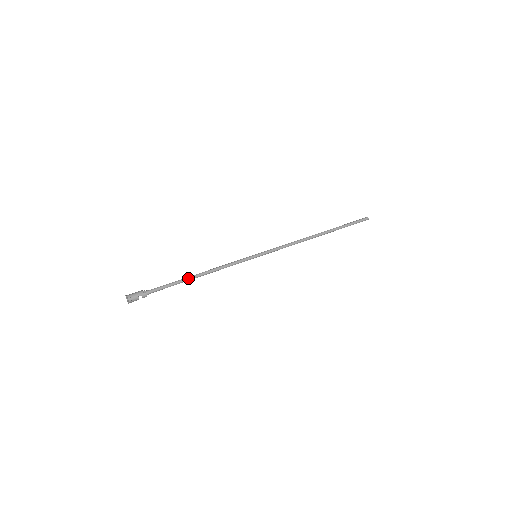
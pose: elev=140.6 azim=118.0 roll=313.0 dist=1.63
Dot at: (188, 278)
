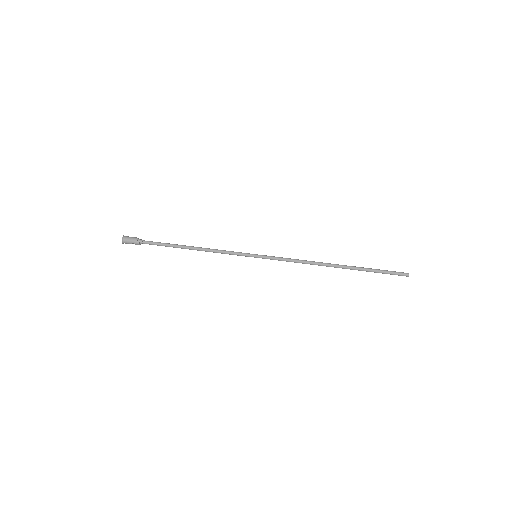
Dot at: (181, 247)
